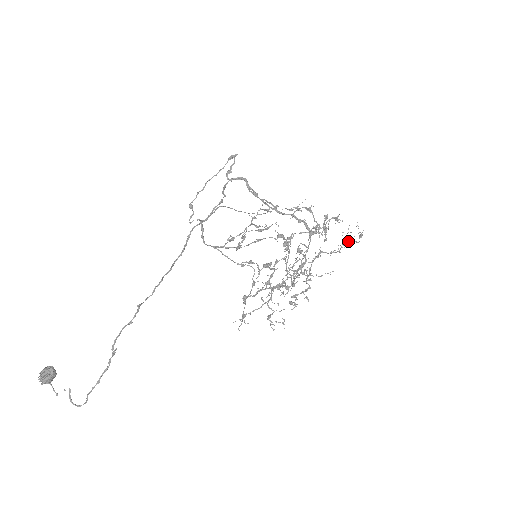
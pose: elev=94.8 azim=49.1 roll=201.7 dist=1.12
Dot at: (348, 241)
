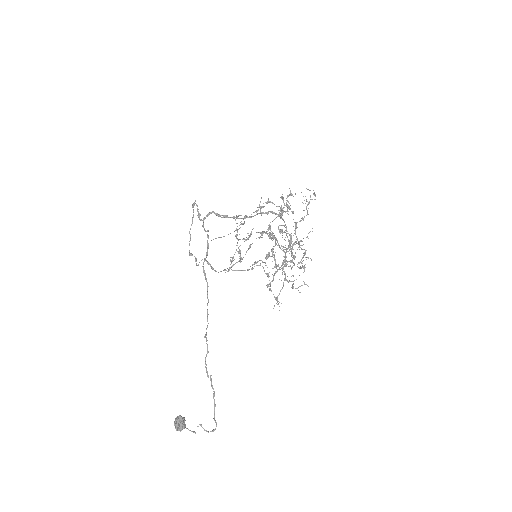
Dot at: (308, 203)
